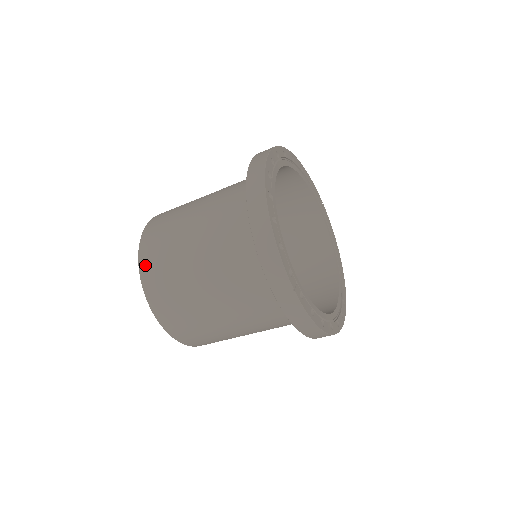
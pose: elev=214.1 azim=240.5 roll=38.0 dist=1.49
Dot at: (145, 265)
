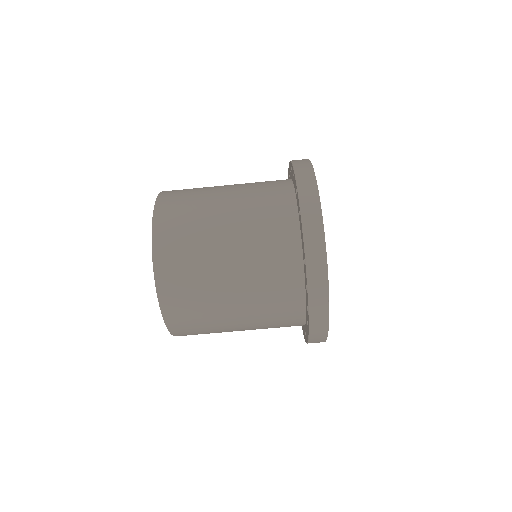
Dot at: (161, 247)
